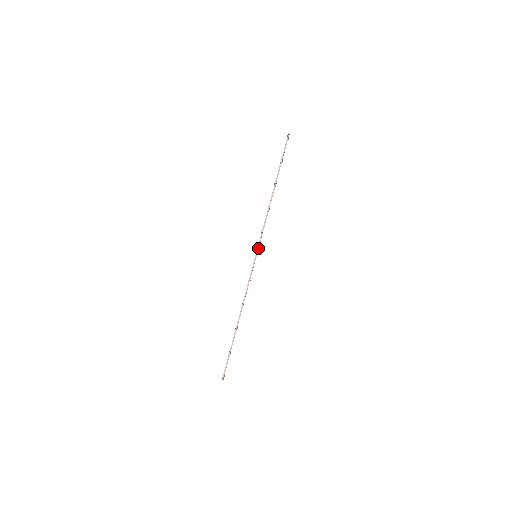
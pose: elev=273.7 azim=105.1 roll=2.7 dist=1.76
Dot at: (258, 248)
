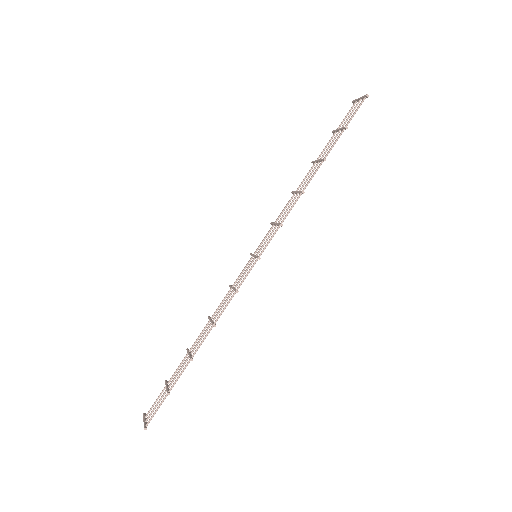
Dot at: (263, 245)
